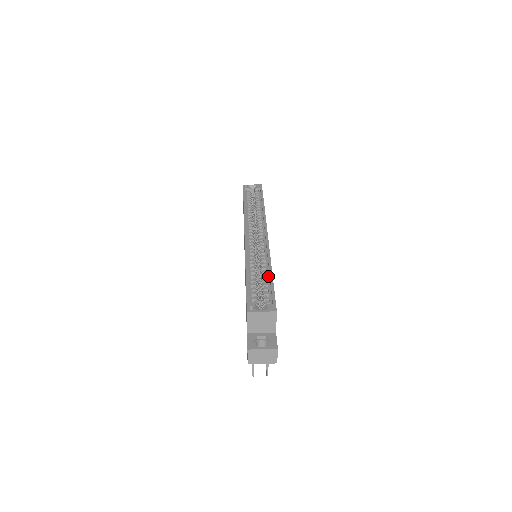
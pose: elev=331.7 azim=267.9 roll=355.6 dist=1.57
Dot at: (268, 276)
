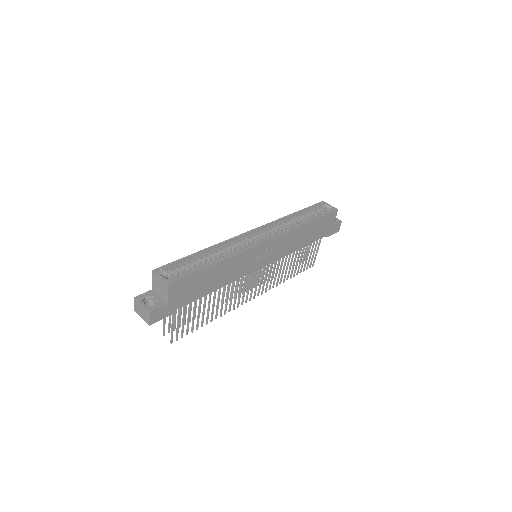
Dot at: (212, 264)
